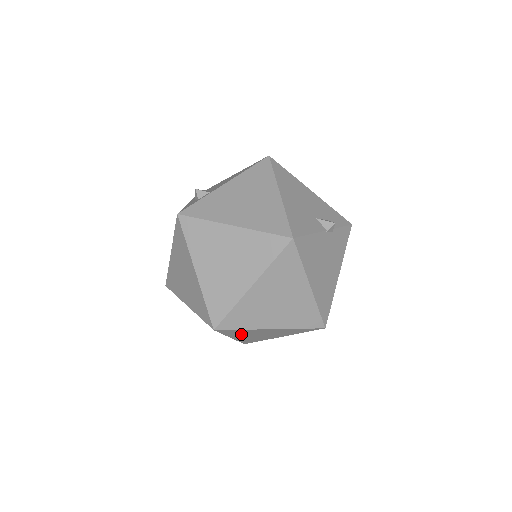
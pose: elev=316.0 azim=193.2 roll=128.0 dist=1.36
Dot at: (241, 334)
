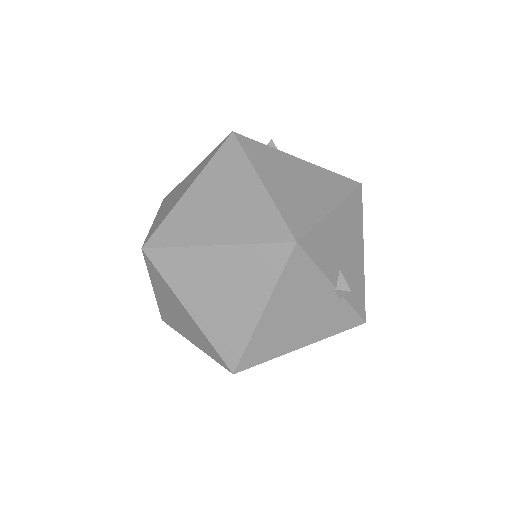
Dot at: (162, 291)
